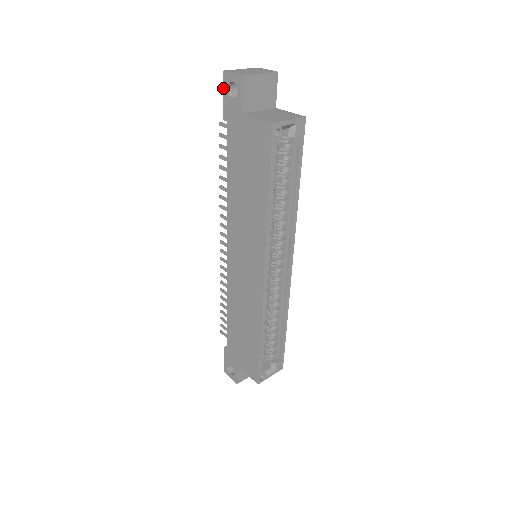
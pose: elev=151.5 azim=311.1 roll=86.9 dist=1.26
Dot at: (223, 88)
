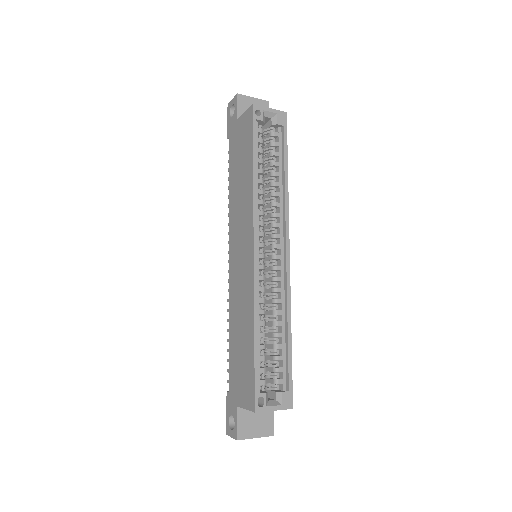
Dot at: (227, 116)
